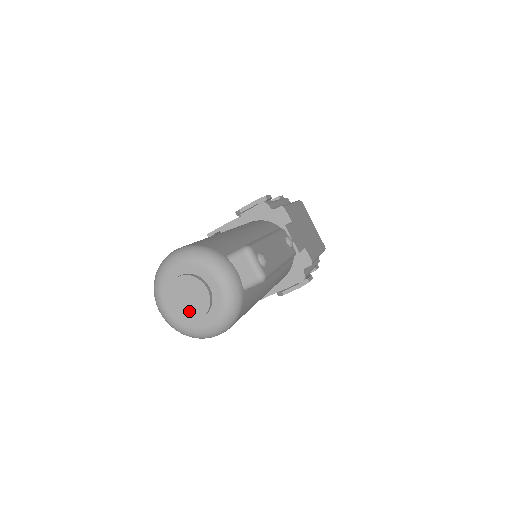
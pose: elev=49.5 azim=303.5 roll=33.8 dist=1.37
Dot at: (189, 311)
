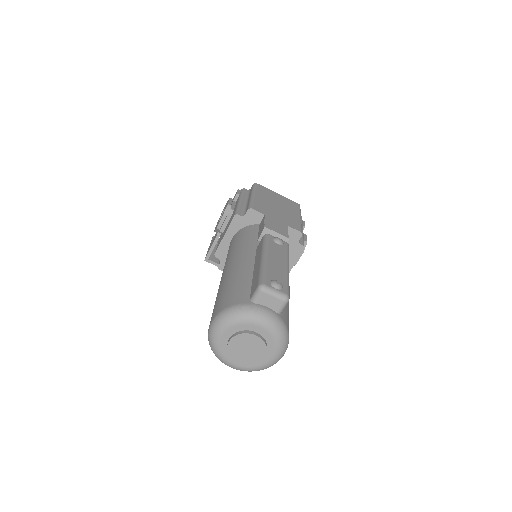
Dot at: (254, 357)
